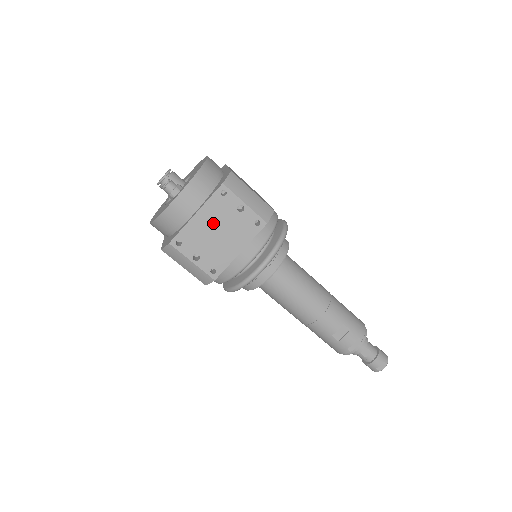
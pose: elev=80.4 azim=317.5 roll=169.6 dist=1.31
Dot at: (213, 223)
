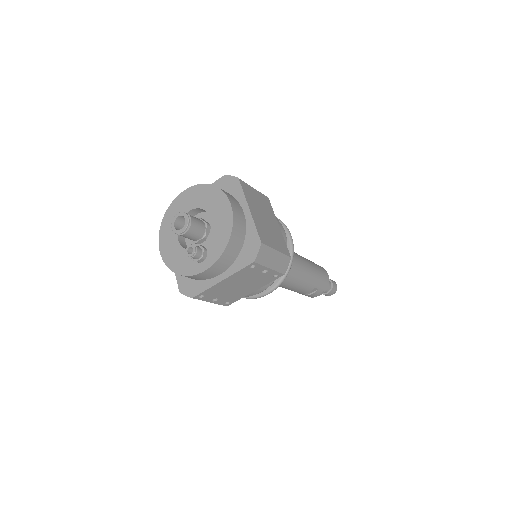
Dot at: (236, 282)
